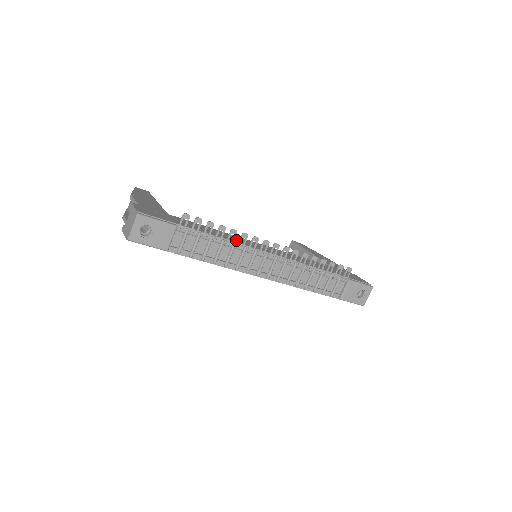
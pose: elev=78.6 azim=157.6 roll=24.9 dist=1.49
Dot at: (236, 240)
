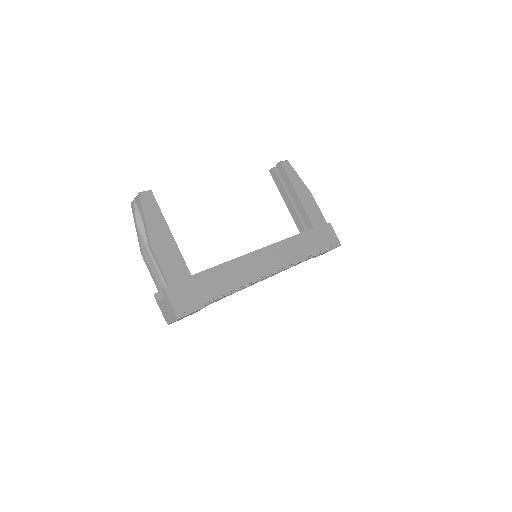
Dot at: (246, 275)
